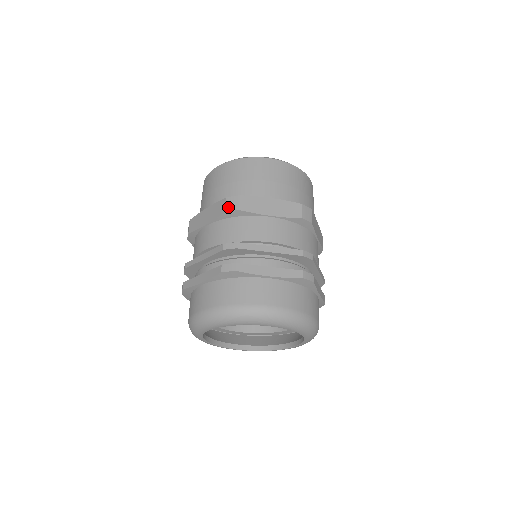
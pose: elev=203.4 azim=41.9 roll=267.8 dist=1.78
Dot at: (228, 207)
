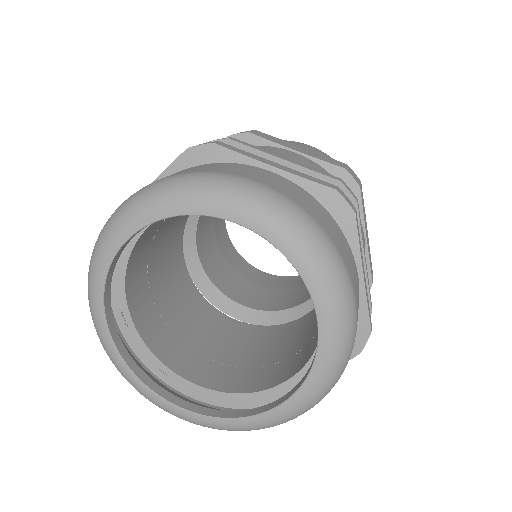
Dot at: occluded
